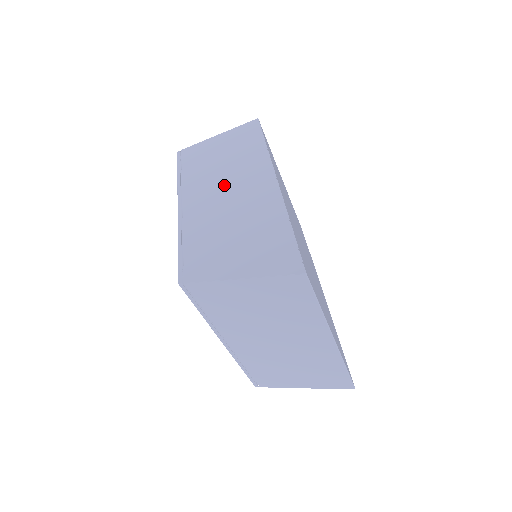
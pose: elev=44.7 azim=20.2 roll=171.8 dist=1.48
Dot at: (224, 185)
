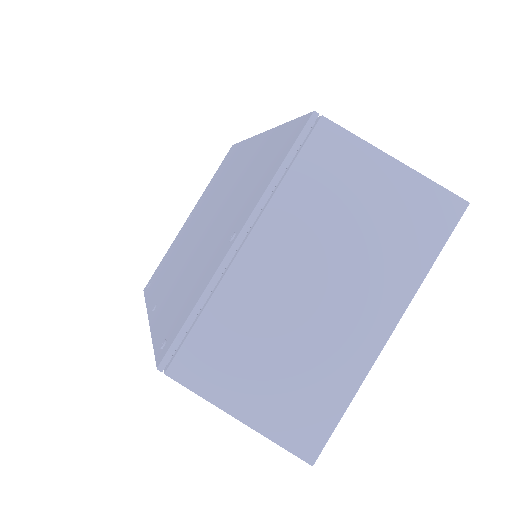
Dot at: occluded
